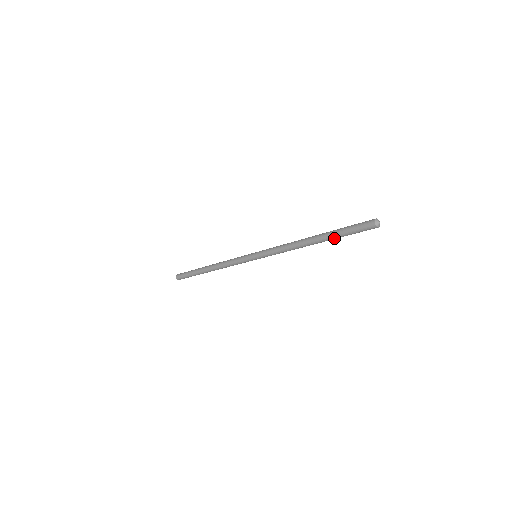
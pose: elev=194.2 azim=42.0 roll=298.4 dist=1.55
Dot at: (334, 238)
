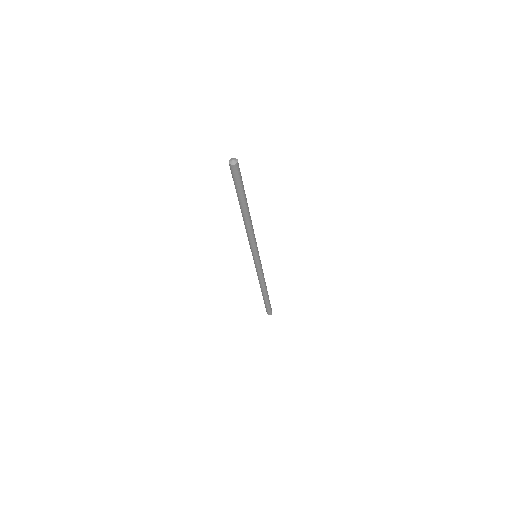
Dot at: (242, 199)
